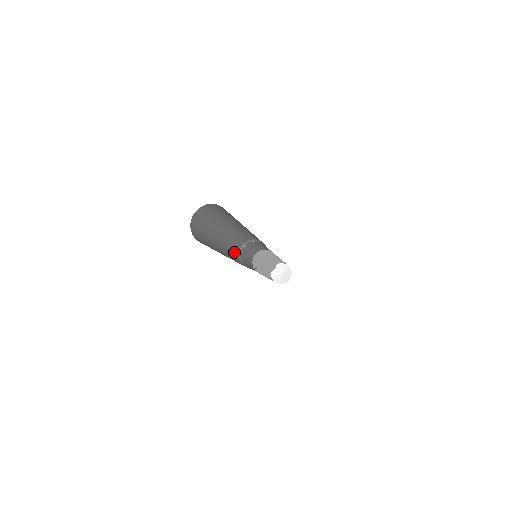
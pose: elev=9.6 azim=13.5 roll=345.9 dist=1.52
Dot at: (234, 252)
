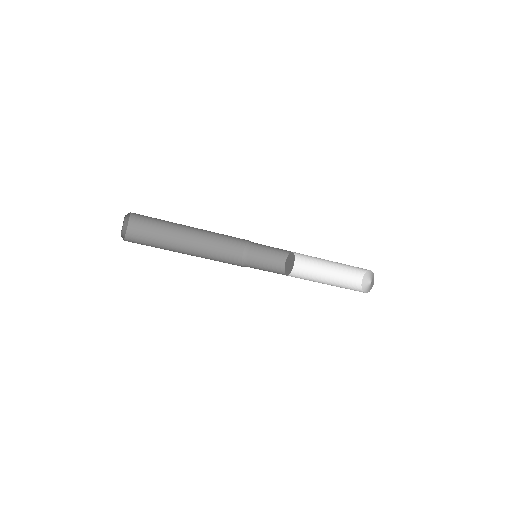
Dot at: (228, 257)
